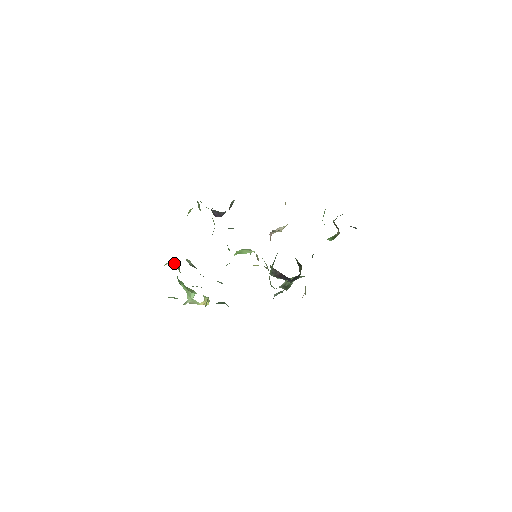
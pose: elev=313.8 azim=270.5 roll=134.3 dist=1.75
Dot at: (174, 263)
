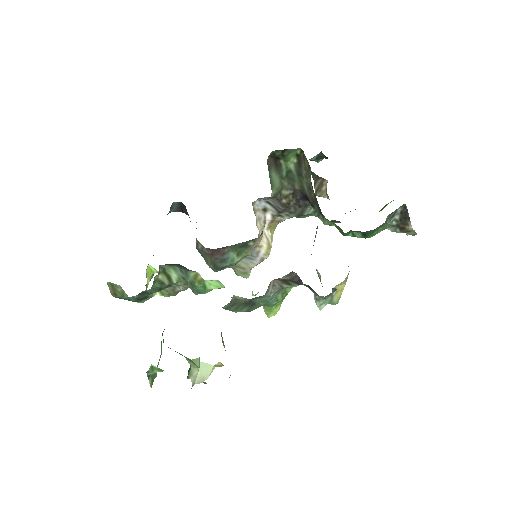
Dot at: occluded
